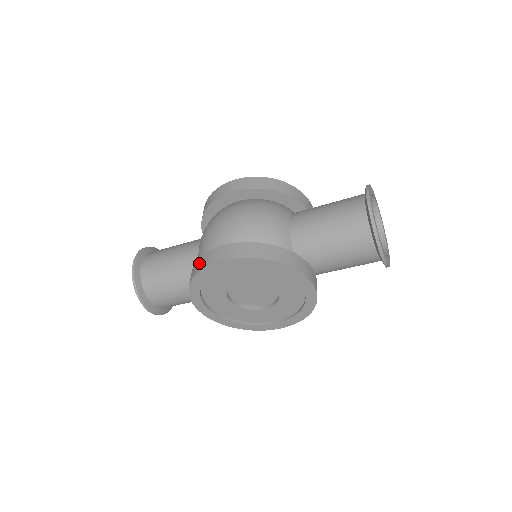
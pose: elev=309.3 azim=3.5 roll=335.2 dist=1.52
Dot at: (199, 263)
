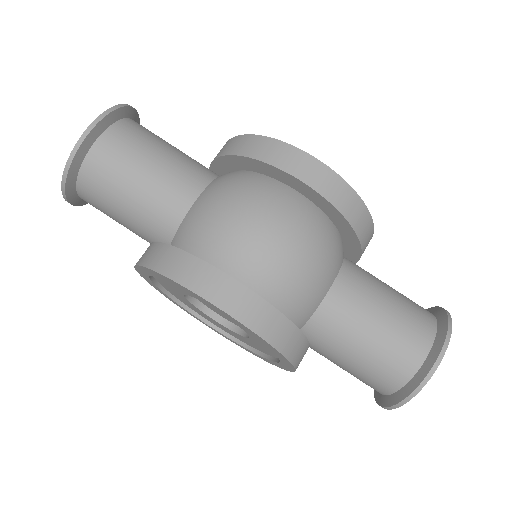
Dot at: (184, 265)
